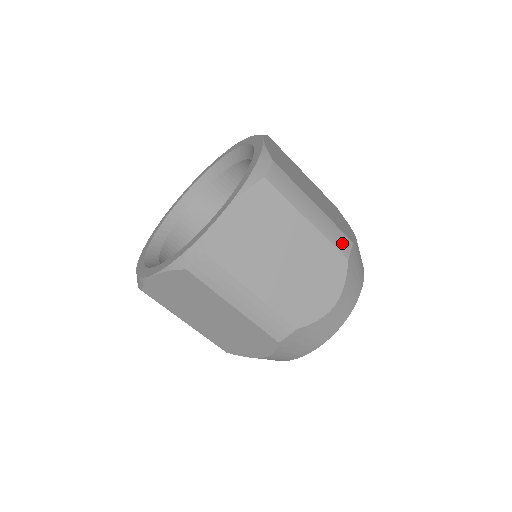
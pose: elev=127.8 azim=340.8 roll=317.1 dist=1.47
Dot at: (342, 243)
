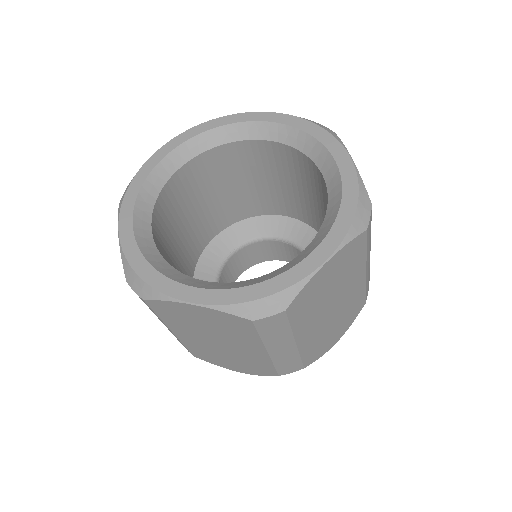
Dot at: (288, 368)
